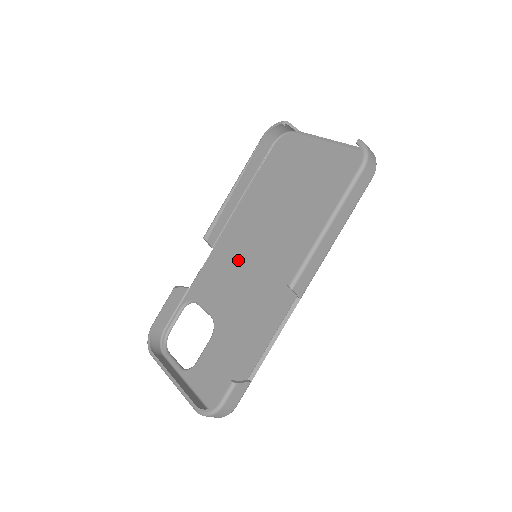
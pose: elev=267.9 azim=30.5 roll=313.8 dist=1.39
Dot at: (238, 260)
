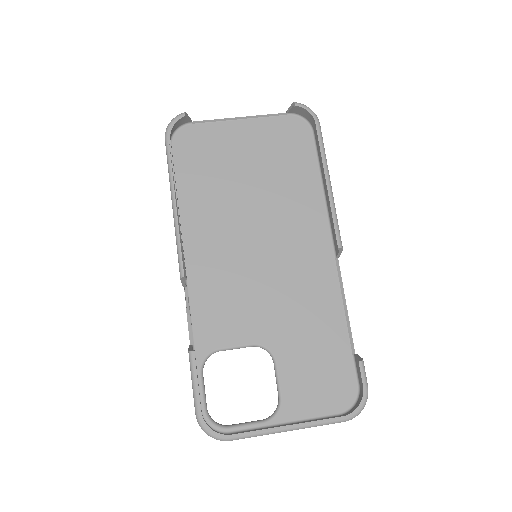
Dot at: (237, 273)
